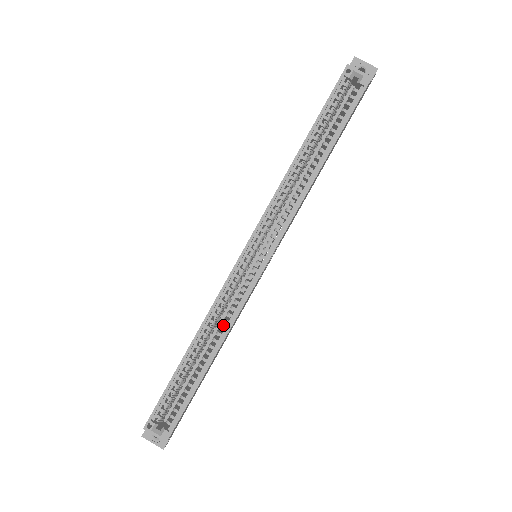
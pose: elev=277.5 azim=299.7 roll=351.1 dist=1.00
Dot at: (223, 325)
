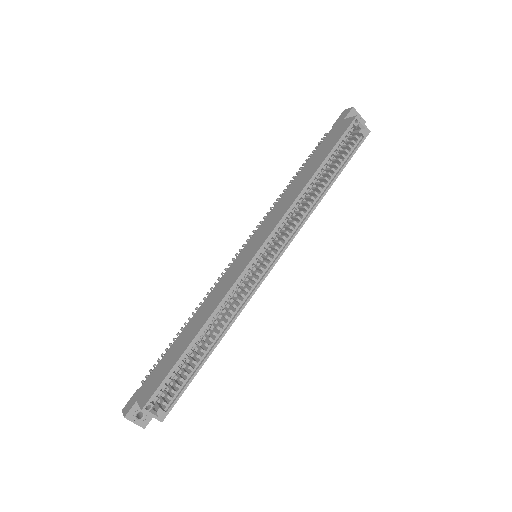
Dot at: (227, 315)
